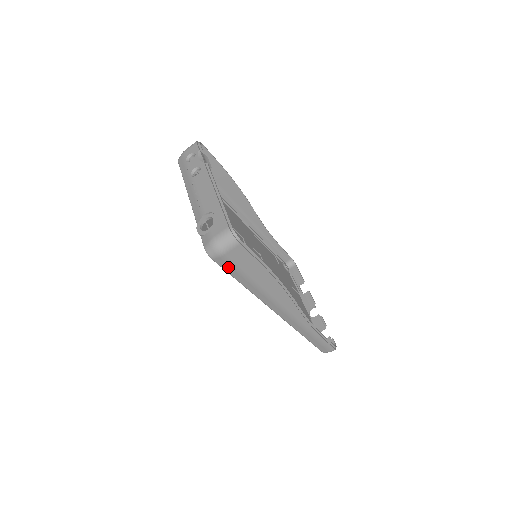
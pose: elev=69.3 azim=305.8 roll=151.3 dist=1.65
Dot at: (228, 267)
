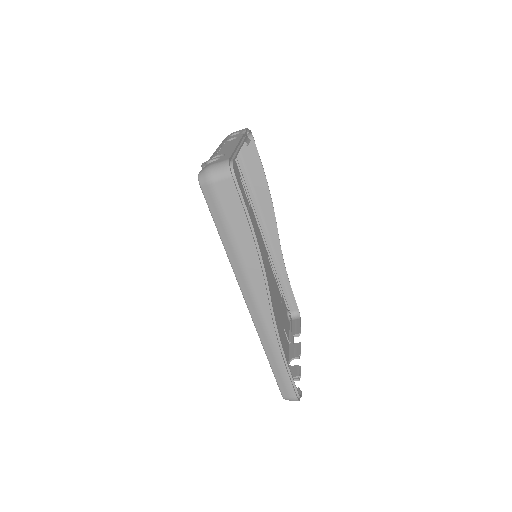
Dot at: (213, 204)
